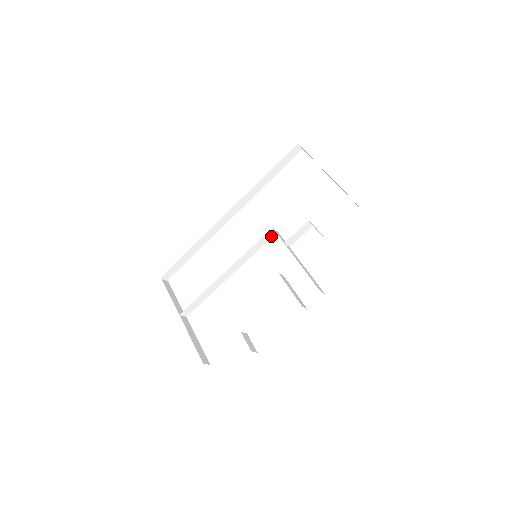
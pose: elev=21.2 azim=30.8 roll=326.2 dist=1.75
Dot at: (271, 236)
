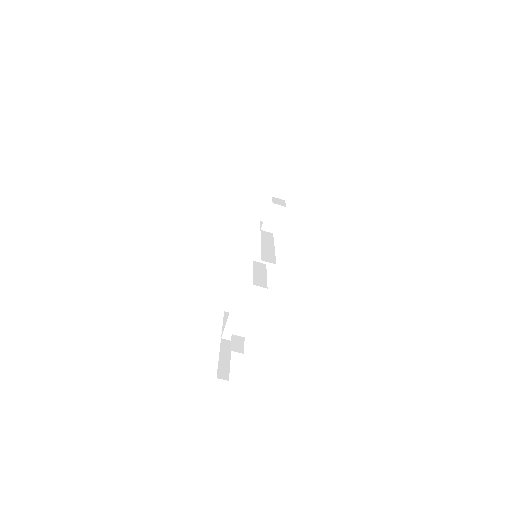
Dot at: occluded
